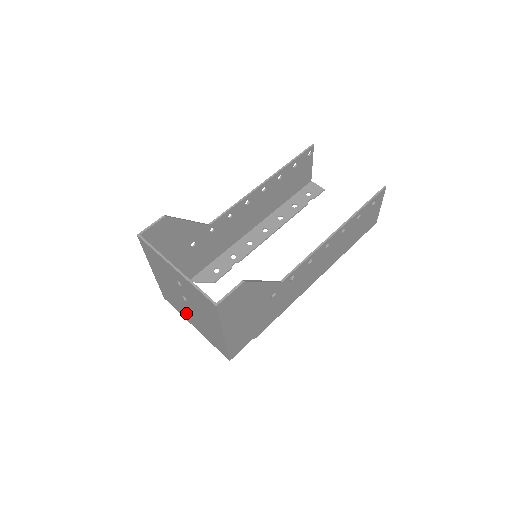
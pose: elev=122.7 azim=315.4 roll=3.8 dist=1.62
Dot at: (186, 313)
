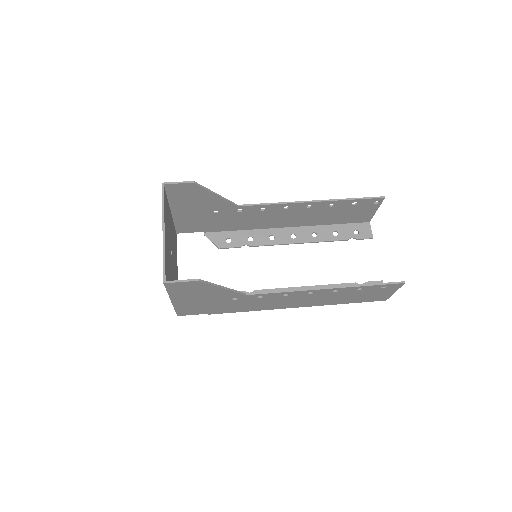
Dot at: occluded
